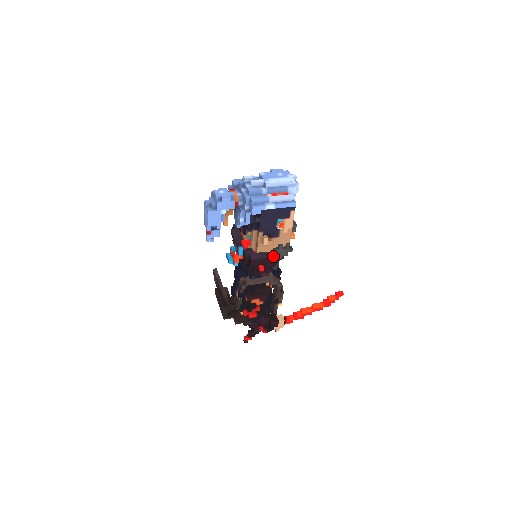
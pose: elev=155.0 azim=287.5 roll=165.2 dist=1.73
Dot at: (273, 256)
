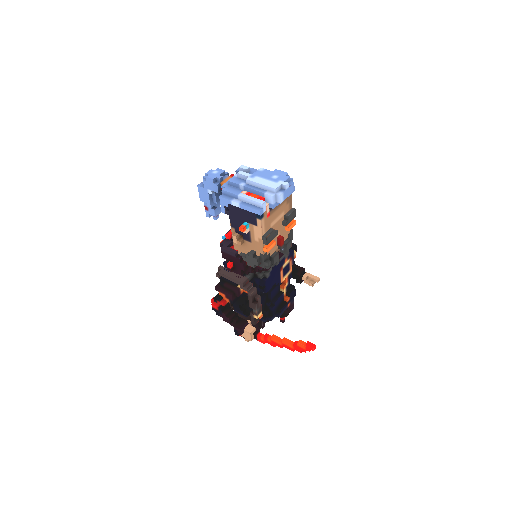
Dot at: (246, 260)
